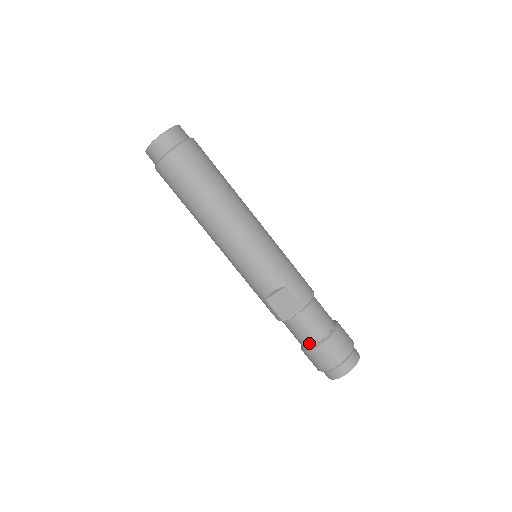
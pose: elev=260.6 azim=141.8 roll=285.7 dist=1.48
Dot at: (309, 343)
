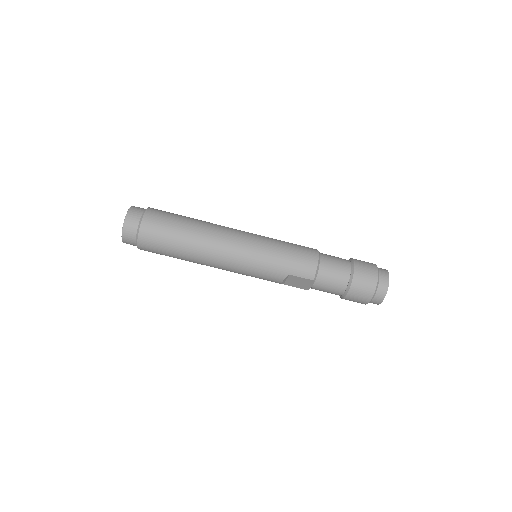
Dot at: occluded
